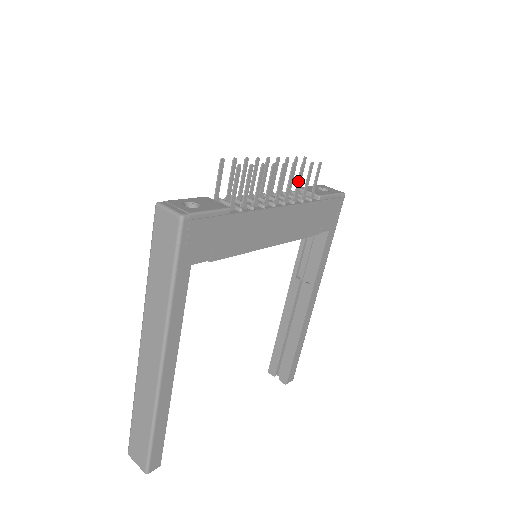
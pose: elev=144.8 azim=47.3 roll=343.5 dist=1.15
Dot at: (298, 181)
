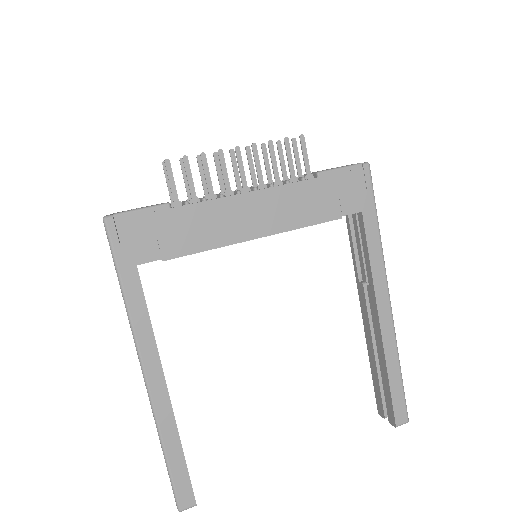
Dot at: (272, 162)
